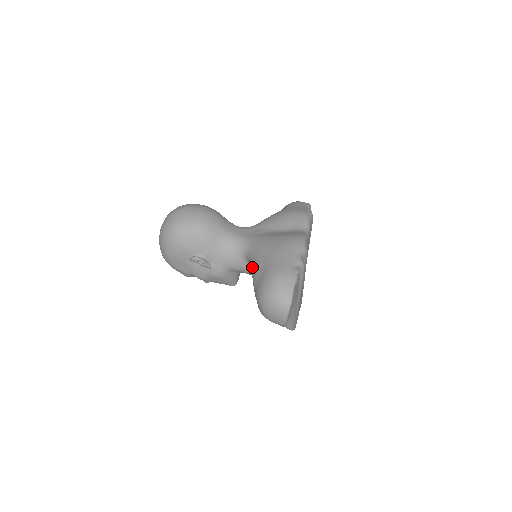
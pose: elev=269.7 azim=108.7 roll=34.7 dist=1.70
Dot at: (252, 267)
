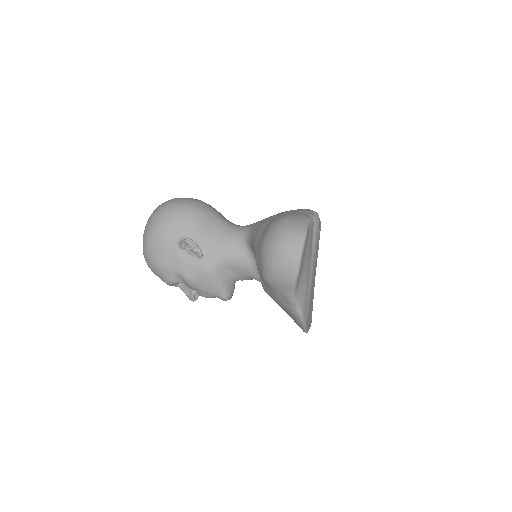
Dot at: (253, 236)
